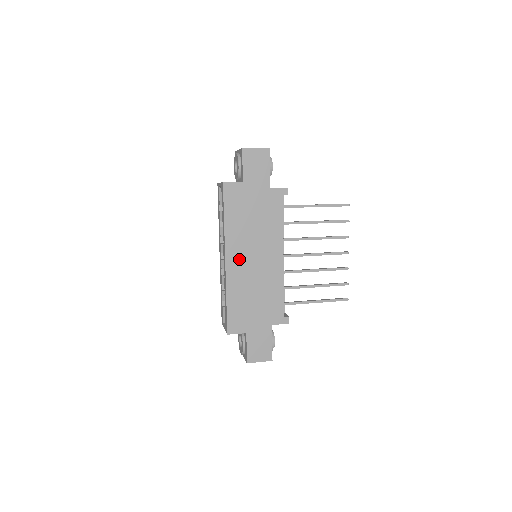
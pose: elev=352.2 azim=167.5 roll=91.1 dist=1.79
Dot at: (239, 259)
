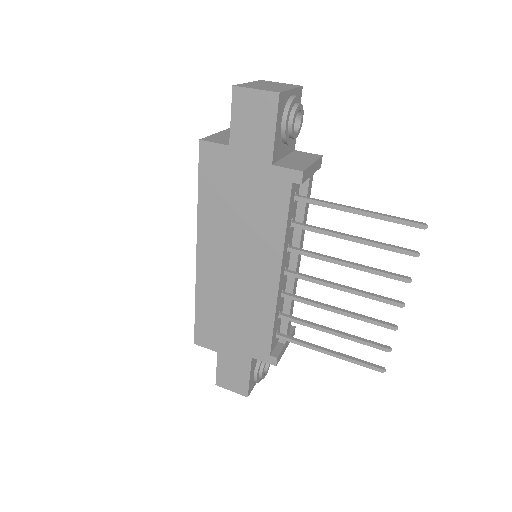
Dot at: (215, 259)
